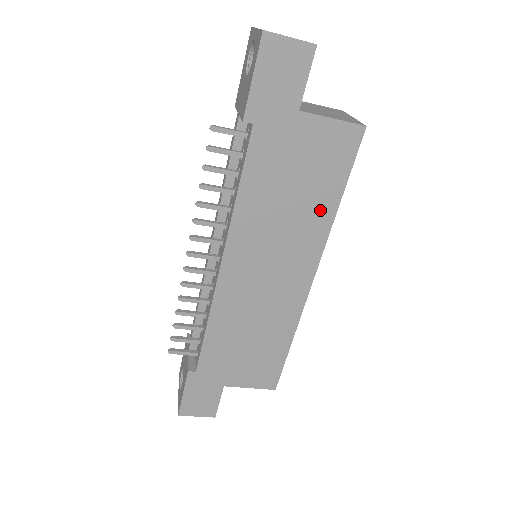
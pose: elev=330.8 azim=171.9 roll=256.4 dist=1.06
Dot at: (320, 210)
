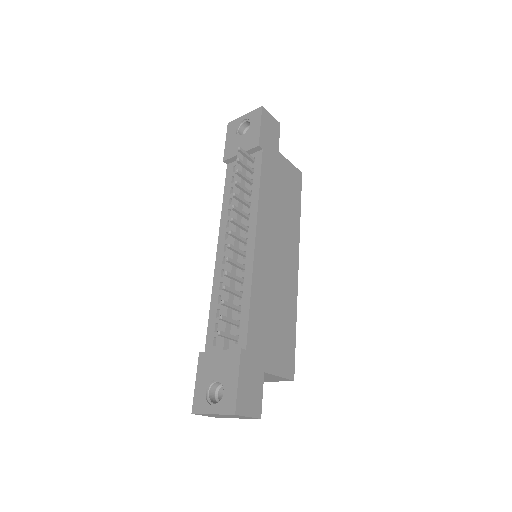
Dot at: (294, 215)
